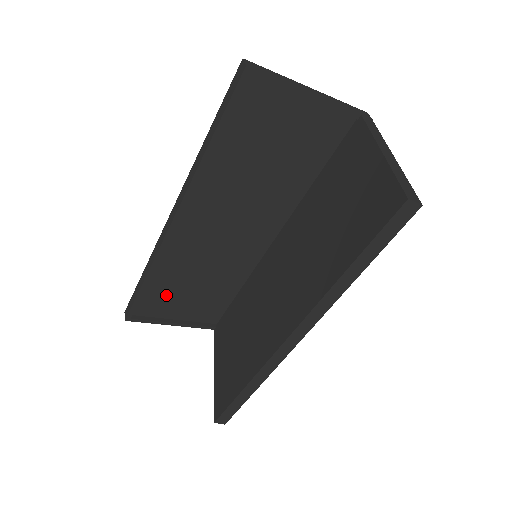
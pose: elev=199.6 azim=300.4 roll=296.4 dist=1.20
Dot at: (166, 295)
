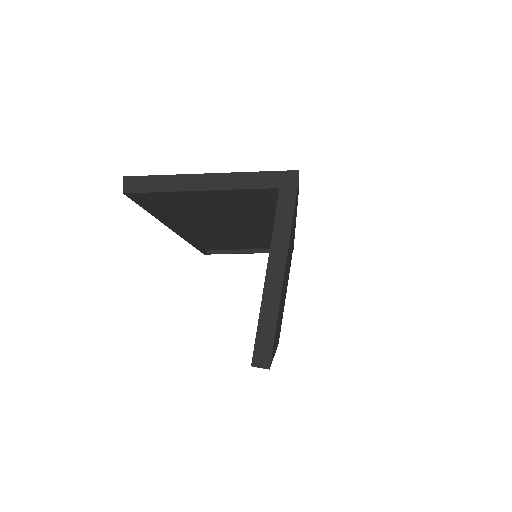
Dot at: (223, 245)
